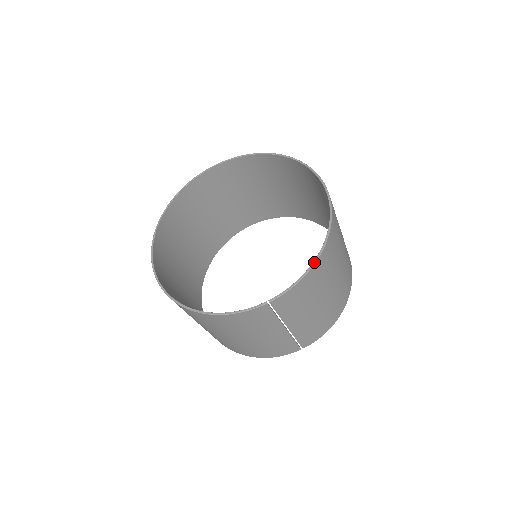
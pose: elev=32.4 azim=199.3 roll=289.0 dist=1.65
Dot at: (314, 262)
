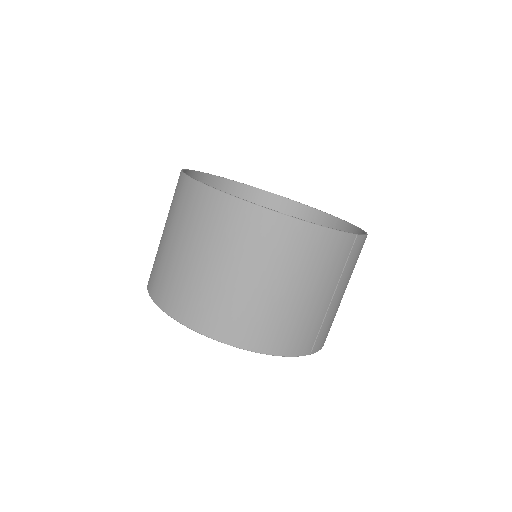
Dot at: (366, 232)
